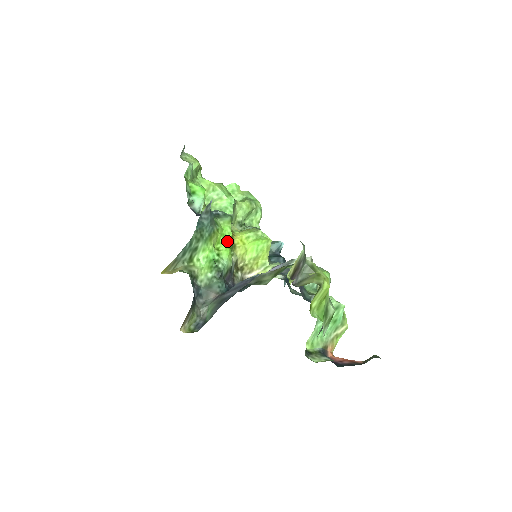
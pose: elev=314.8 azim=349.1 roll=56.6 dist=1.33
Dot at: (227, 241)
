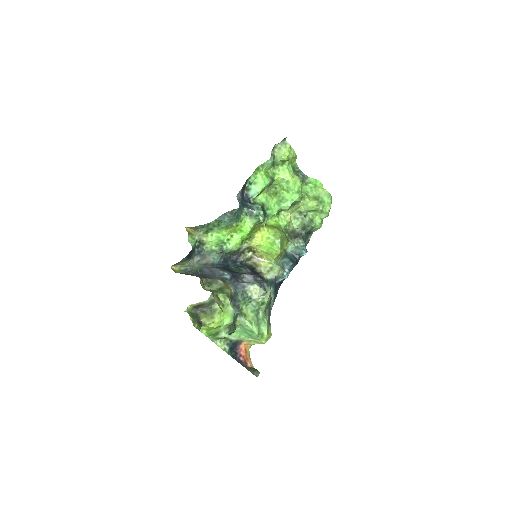
Dot at: (243, 234)
